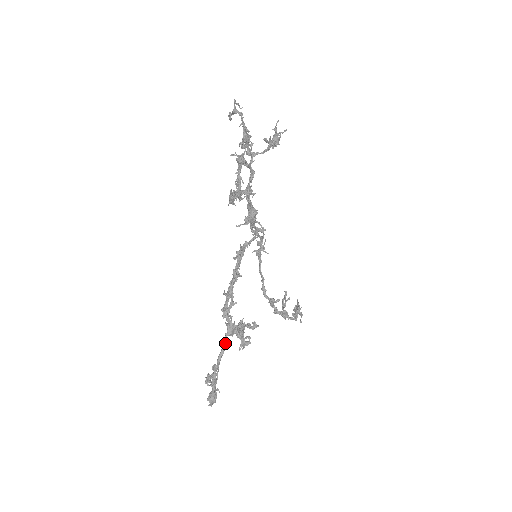
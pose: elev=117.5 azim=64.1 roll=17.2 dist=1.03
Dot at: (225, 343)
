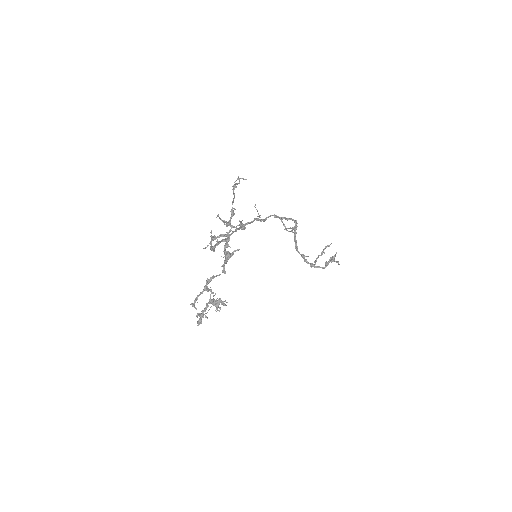
Dot at: (207, 306)
